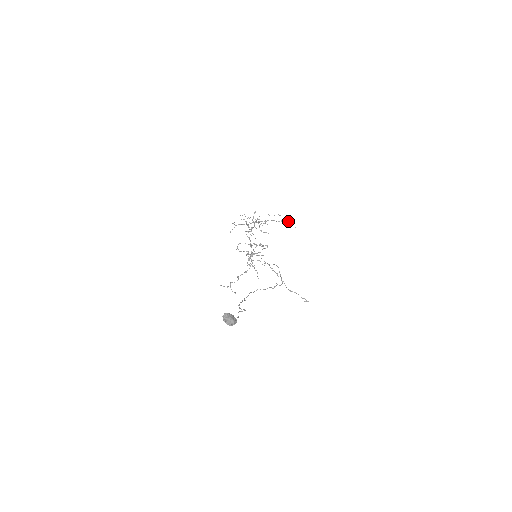
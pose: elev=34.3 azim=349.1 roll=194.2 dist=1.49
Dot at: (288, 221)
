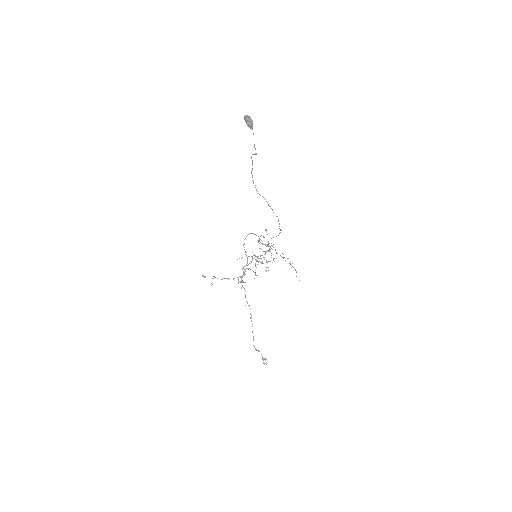
Dot at: occluded
